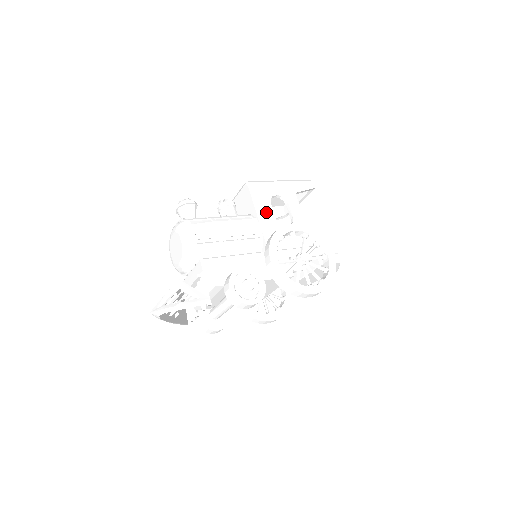
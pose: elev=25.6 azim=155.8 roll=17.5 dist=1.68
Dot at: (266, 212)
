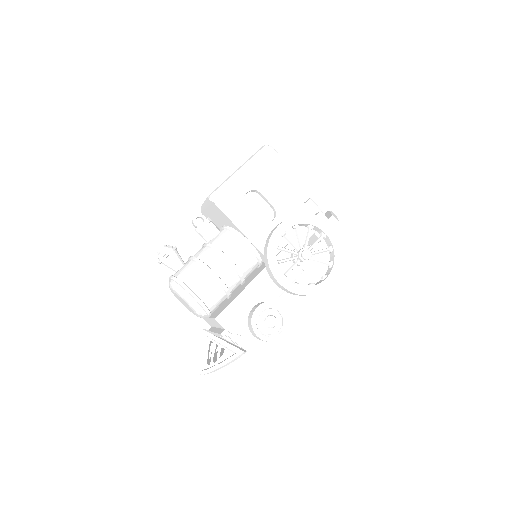
Dot at: (246, 222)
